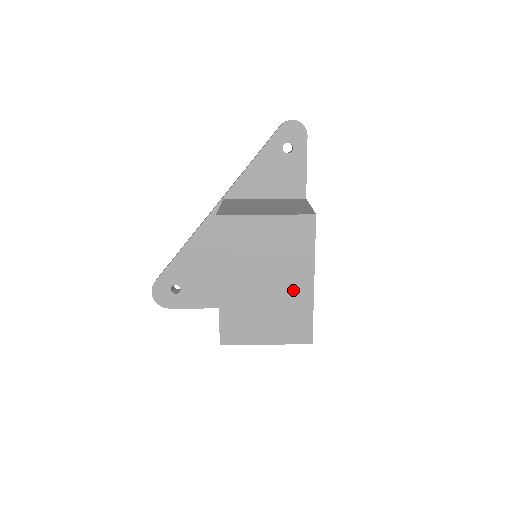
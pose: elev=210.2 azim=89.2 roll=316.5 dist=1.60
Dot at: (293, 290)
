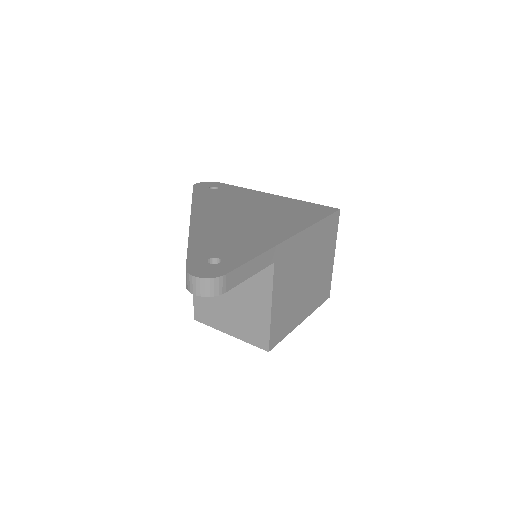
Dot at: occluded
